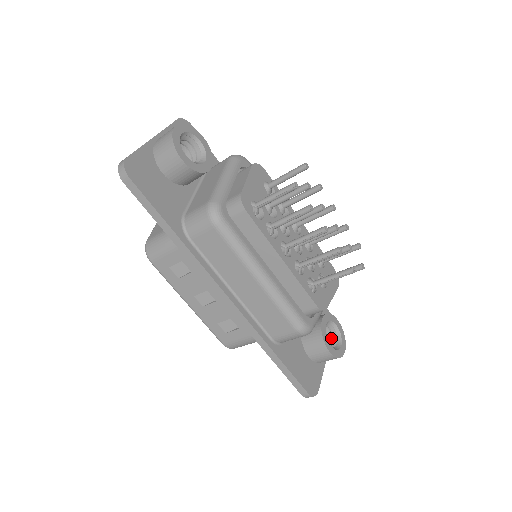
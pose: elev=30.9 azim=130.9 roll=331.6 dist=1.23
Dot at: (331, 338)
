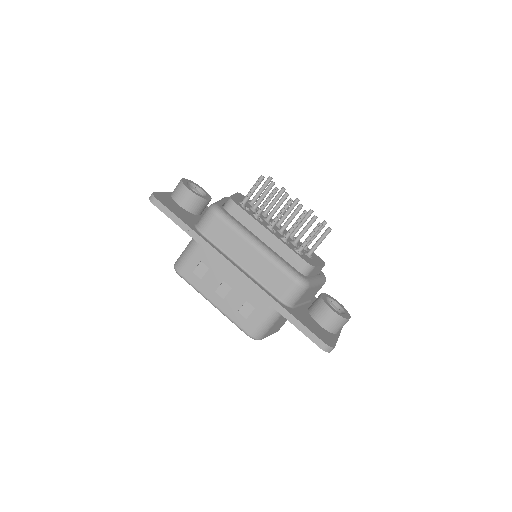
Dot at: occluded
